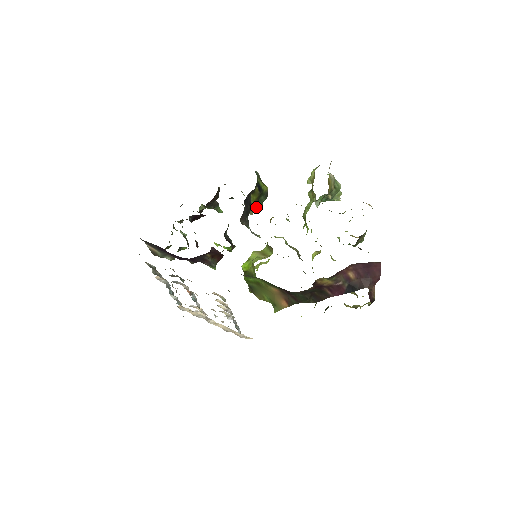
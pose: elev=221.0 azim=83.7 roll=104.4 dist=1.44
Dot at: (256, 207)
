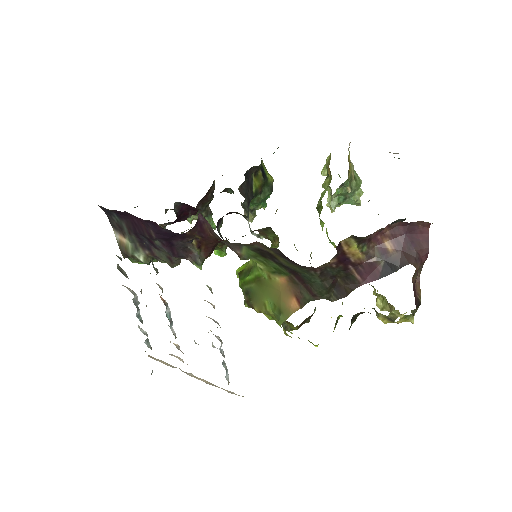
Dot at: (258, 207)
